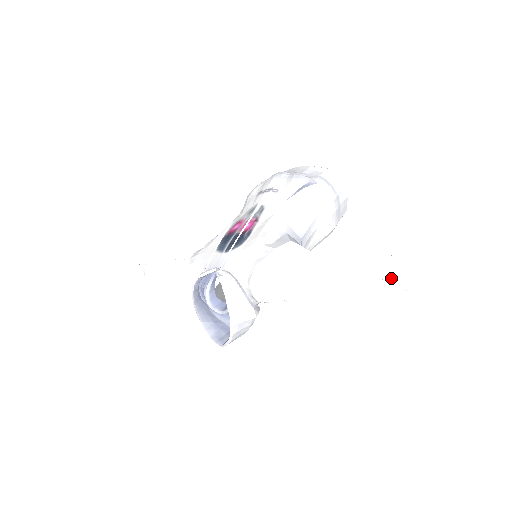
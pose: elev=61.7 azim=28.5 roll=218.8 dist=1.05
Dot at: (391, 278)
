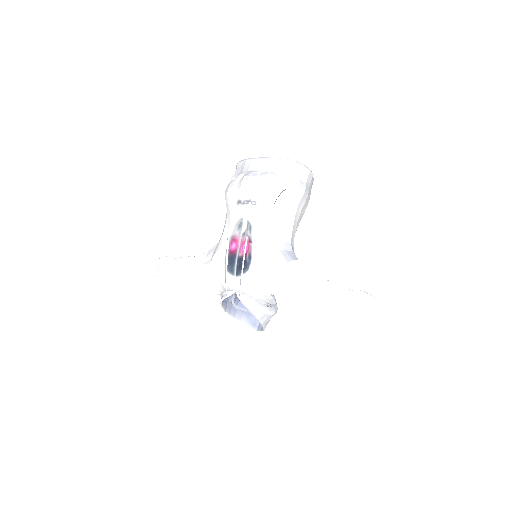
Dot at: (380, 324)
